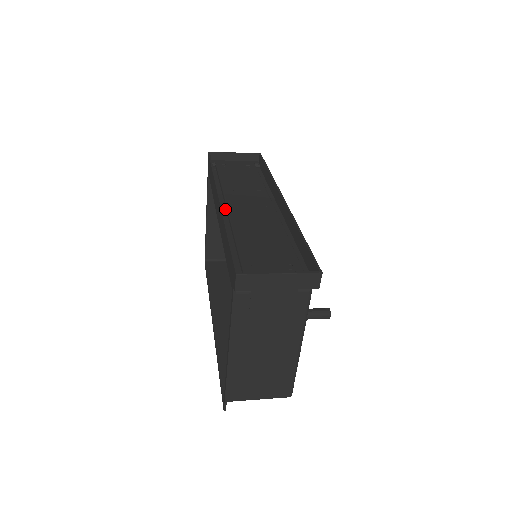
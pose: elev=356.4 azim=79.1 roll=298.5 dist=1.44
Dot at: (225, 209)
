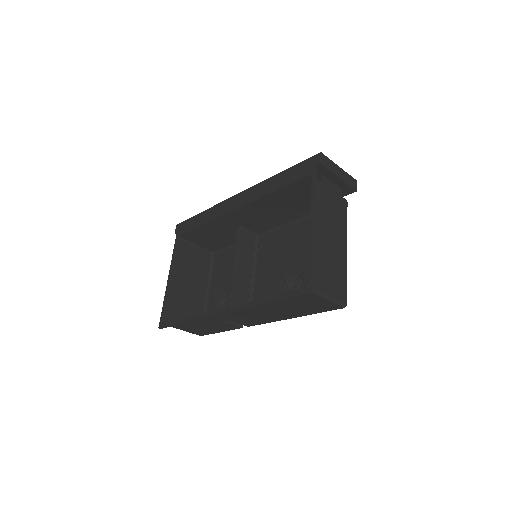
Dot at: occluded
